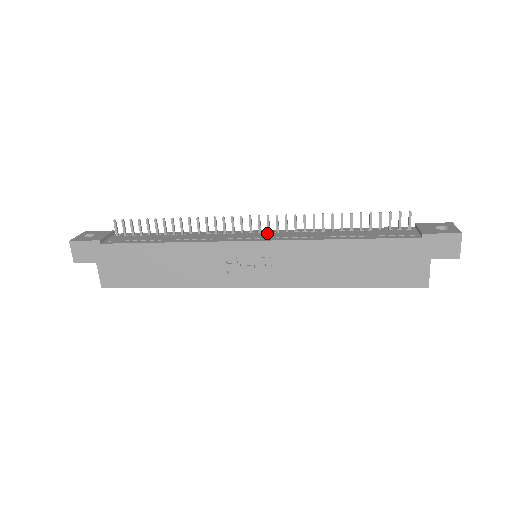
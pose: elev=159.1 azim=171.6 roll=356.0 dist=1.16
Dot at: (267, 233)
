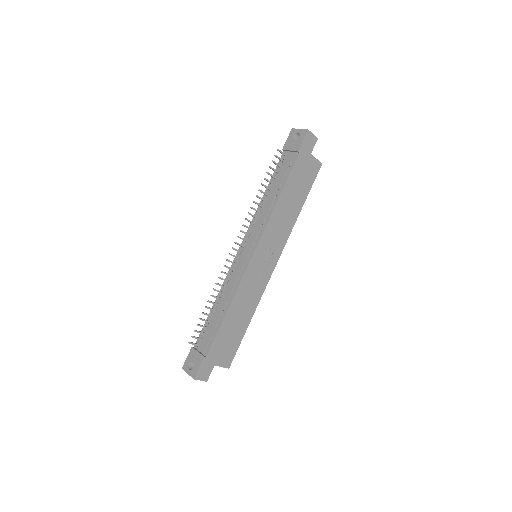
Dot at: (247, 242)
